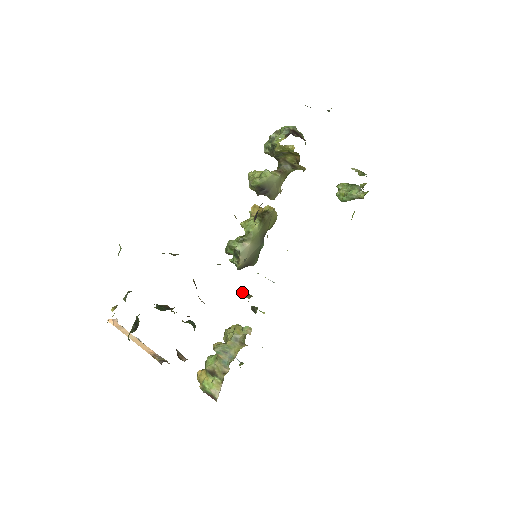
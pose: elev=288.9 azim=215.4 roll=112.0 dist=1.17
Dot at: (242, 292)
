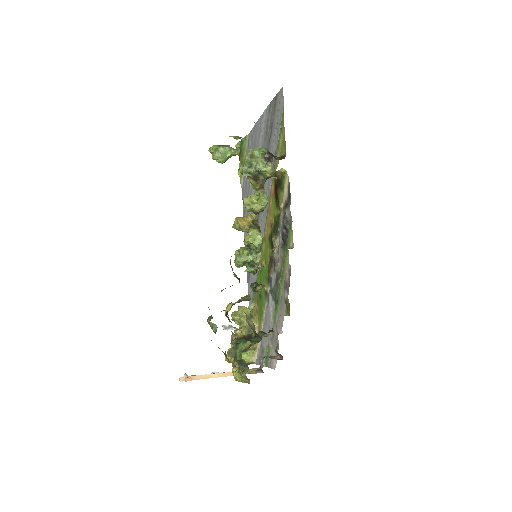
Dot at: occluded
